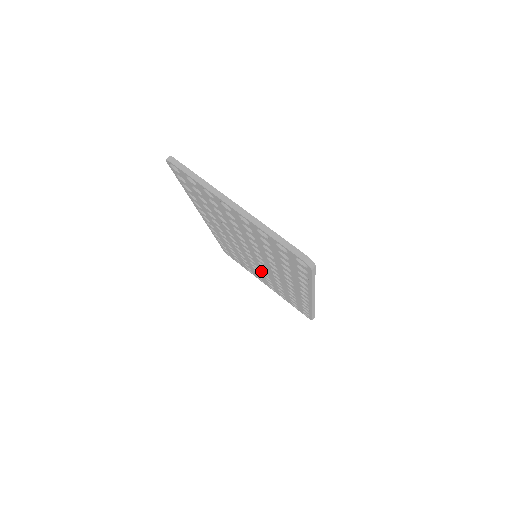
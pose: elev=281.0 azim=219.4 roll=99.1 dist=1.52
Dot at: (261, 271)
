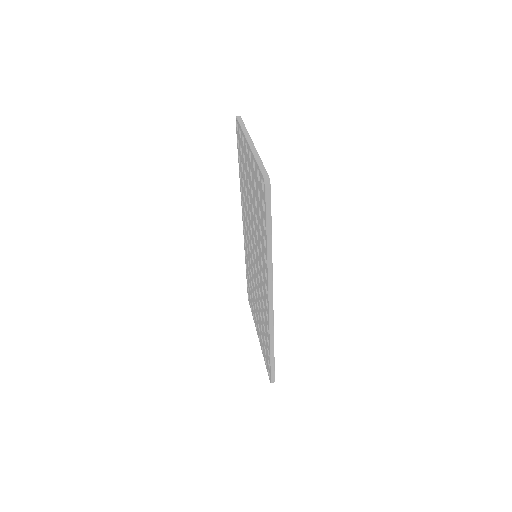
Dot at: (256, 292)
